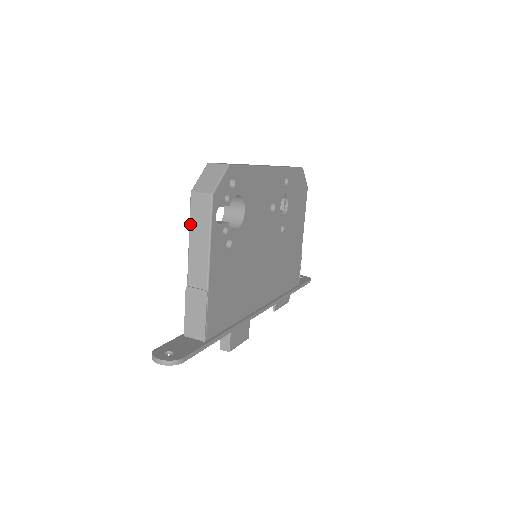
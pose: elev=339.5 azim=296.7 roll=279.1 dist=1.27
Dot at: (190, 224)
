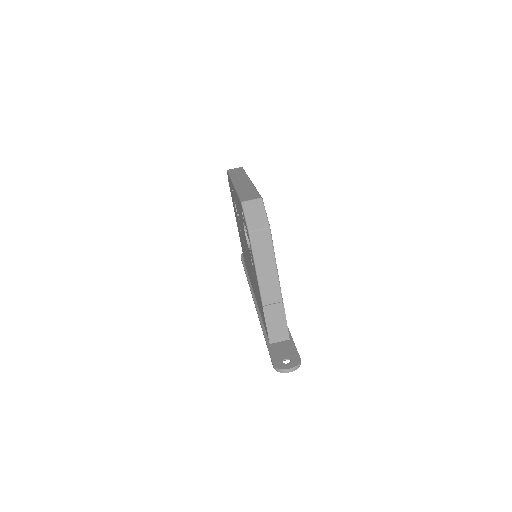
Dot at: (254, 258)
